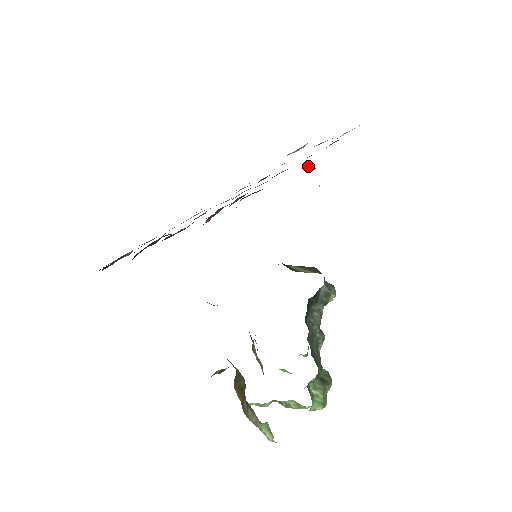
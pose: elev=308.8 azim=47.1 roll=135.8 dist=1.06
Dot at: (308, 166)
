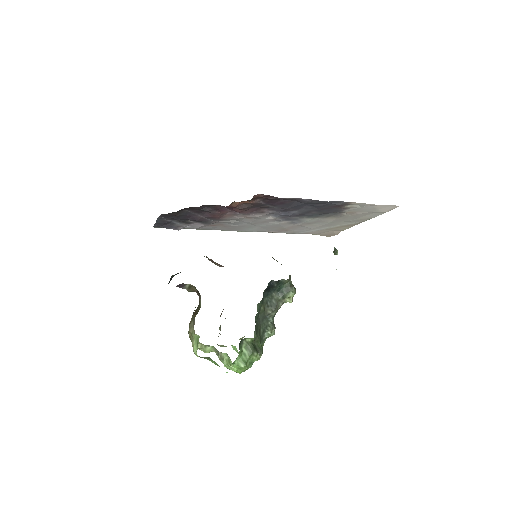
Dot at: (333, 251)
